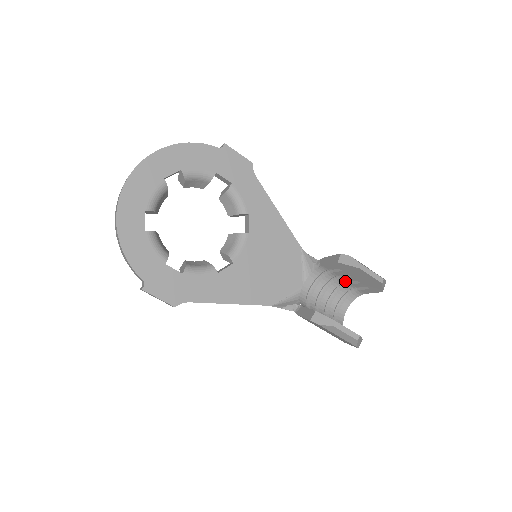
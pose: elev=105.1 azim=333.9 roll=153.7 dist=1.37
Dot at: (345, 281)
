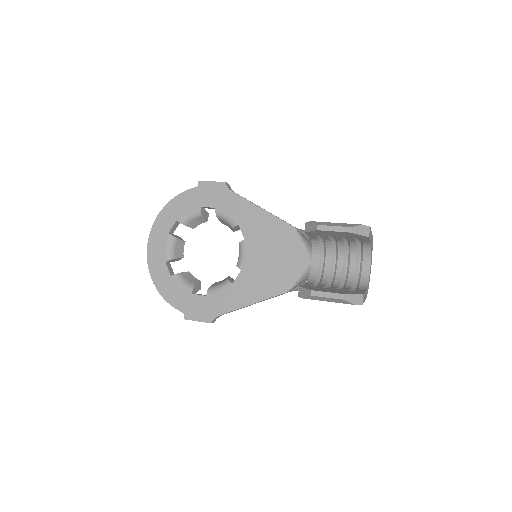
Dot at: (342, 241)
